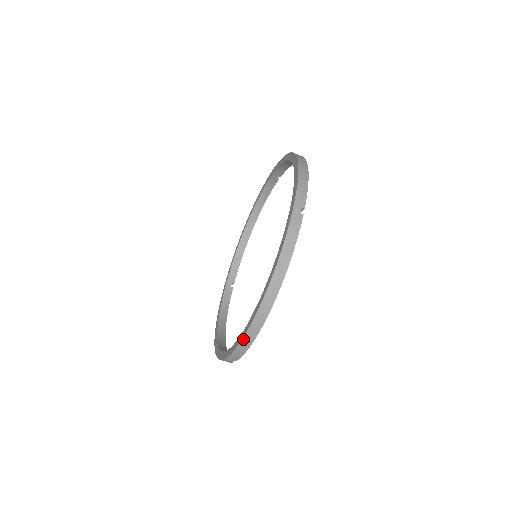
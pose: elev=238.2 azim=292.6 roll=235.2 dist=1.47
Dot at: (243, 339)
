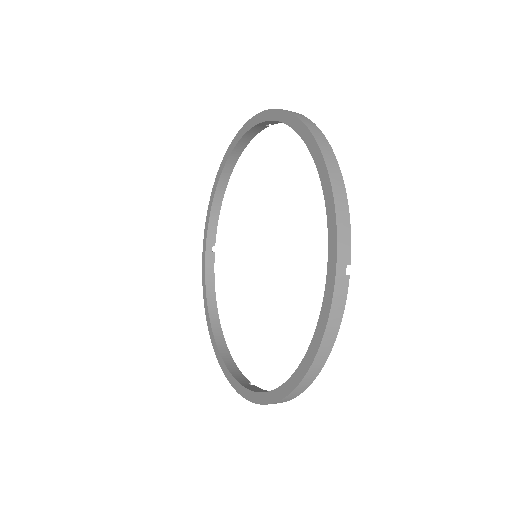
Dot at: occluded
